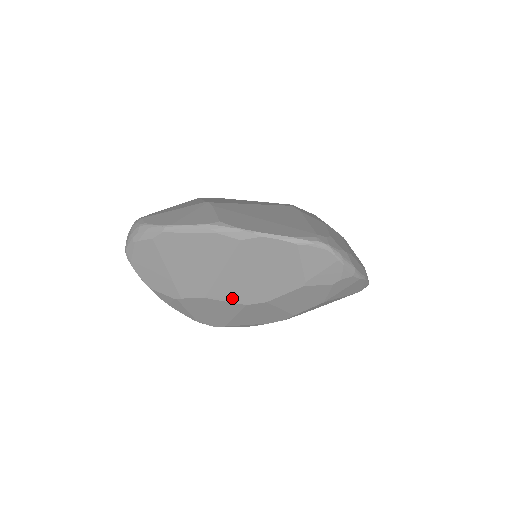
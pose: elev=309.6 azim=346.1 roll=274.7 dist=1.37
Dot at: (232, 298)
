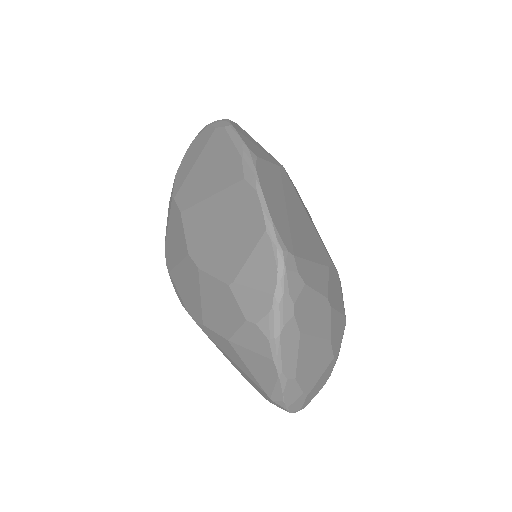
Dot at: (190, 234)
